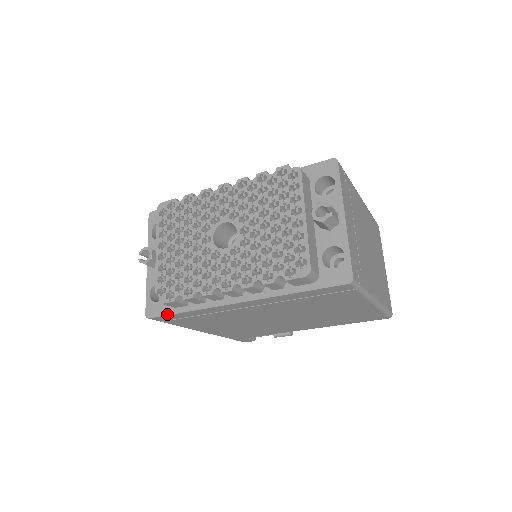
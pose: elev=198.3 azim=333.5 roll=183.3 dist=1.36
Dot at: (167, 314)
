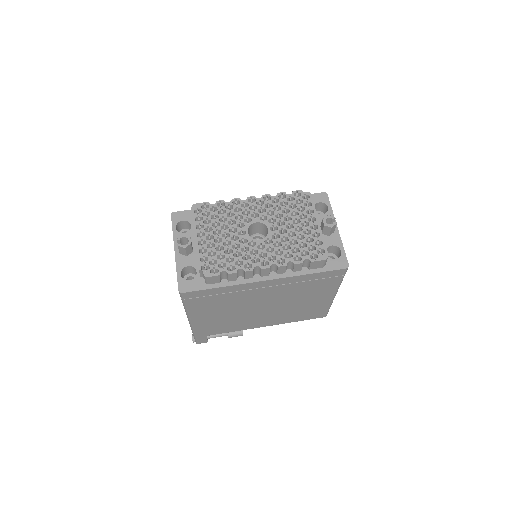
Dot at: (201, 289)
